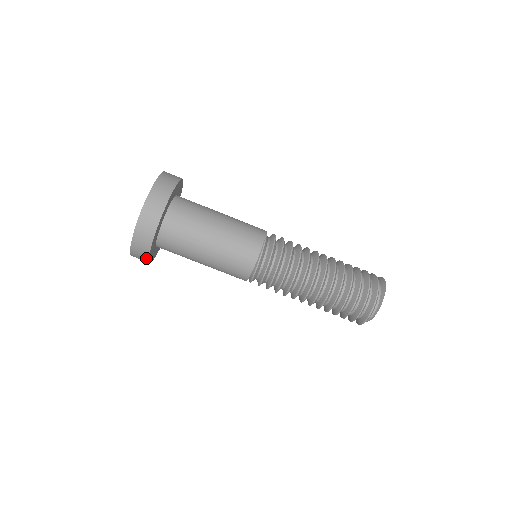
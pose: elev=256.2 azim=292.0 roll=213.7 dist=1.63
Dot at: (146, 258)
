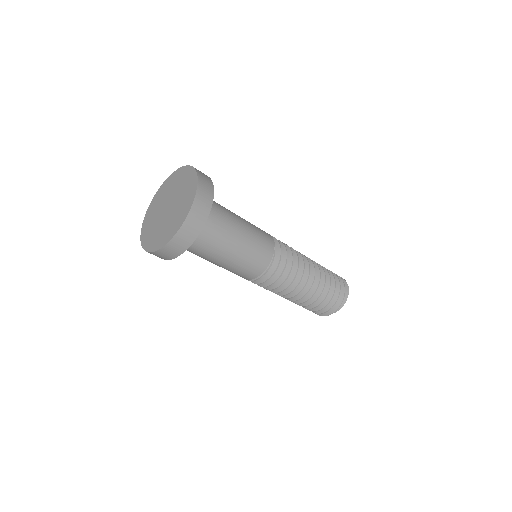
Dot at: (167, 259)
